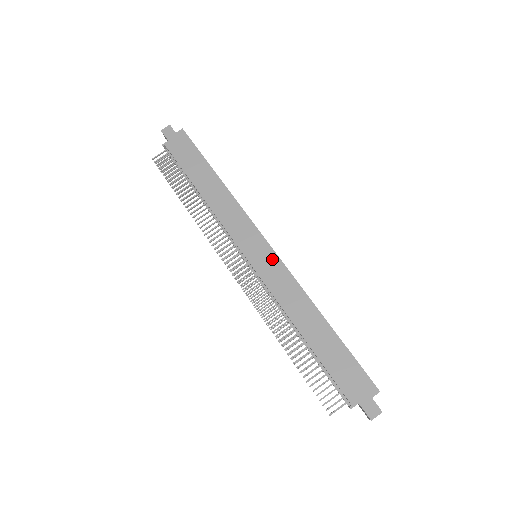
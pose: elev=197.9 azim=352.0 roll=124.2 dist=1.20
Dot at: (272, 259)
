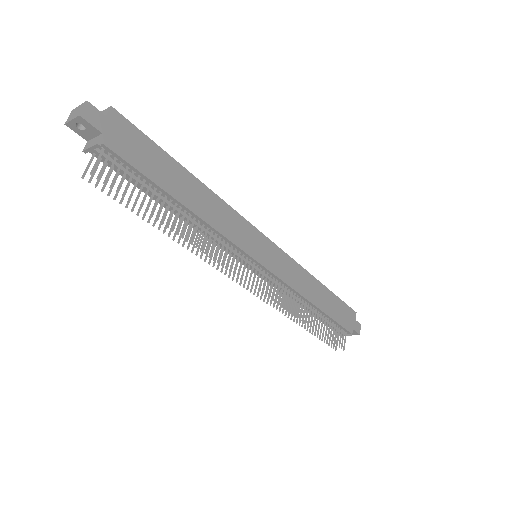
Dot at: (277, 253)
